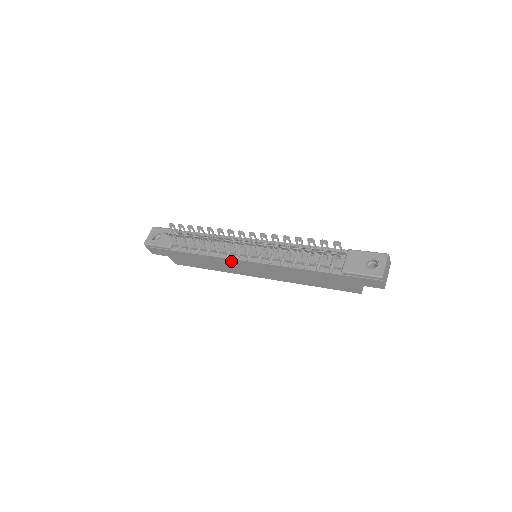
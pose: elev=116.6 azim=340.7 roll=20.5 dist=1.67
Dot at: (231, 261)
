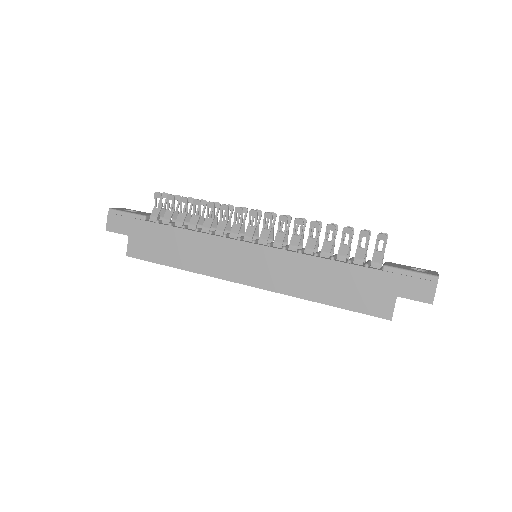
Dot at: (226, 244)
